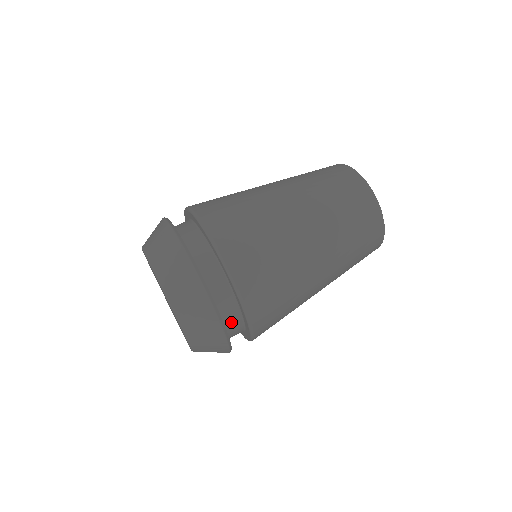
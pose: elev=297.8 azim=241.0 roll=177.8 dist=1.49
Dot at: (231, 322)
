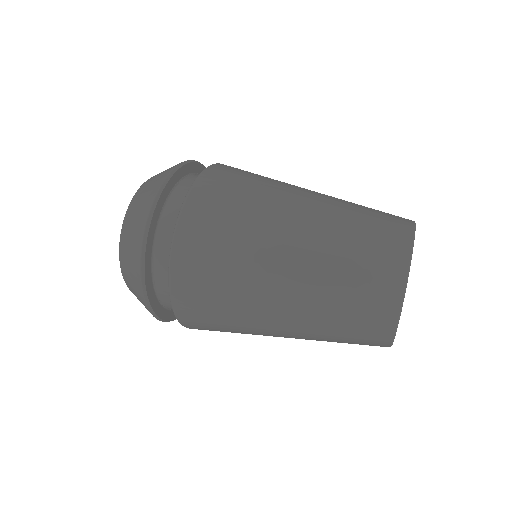
Dot at: (171, 215)
